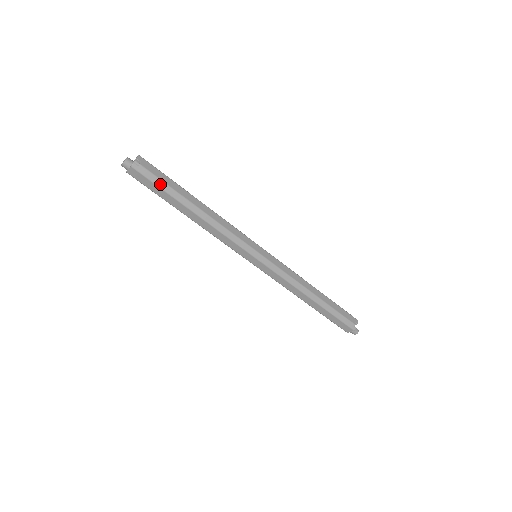
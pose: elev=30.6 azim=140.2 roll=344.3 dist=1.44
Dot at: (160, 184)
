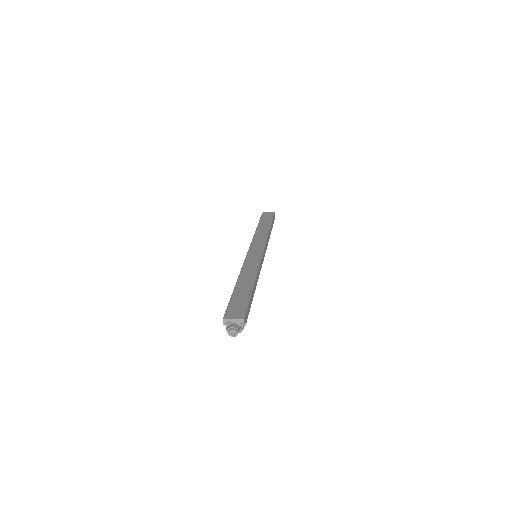
Dot at: occluded
